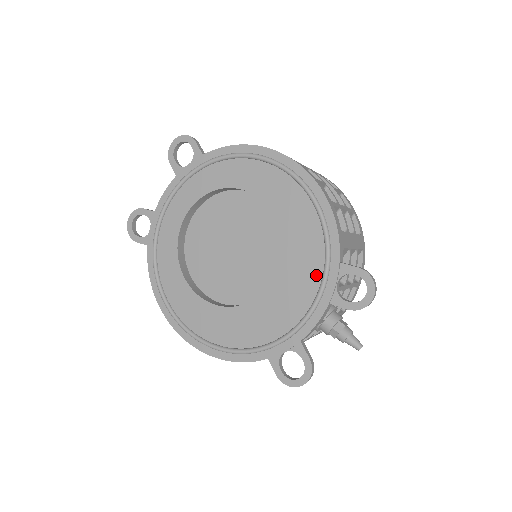
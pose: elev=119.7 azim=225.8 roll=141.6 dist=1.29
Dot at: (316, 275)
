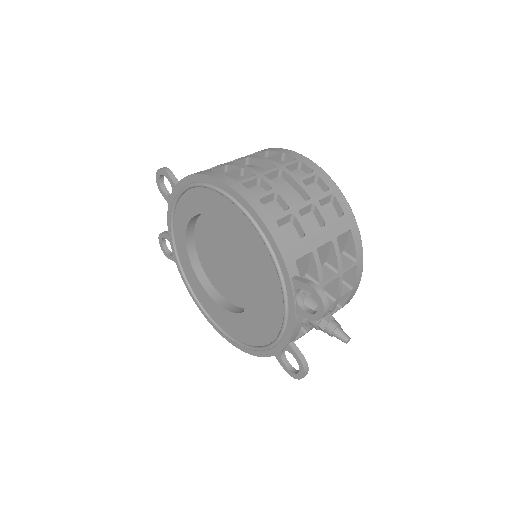
Dot at: (278, 290)
